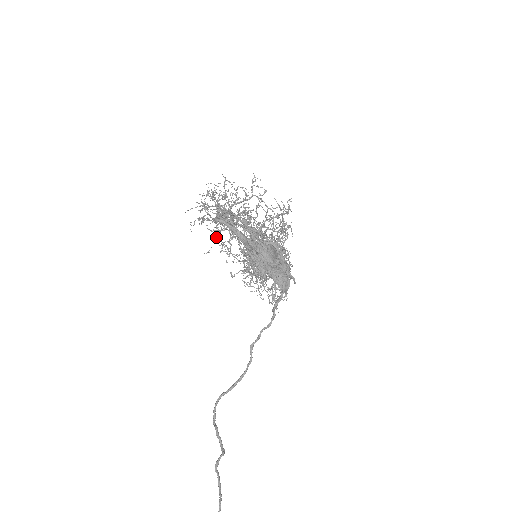
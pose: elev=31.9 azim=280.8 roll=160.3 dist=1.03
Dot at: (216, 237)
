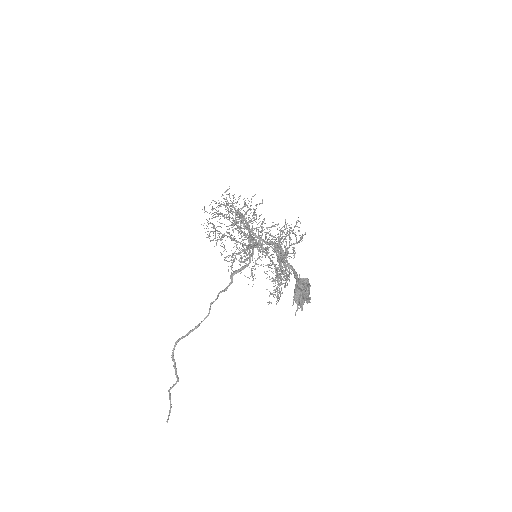
Dot at: (278, 273)
